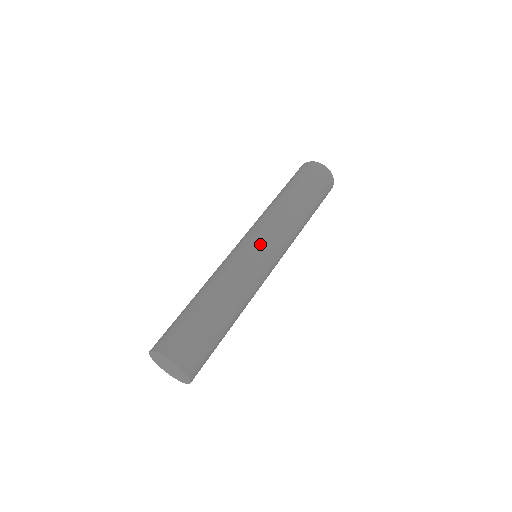
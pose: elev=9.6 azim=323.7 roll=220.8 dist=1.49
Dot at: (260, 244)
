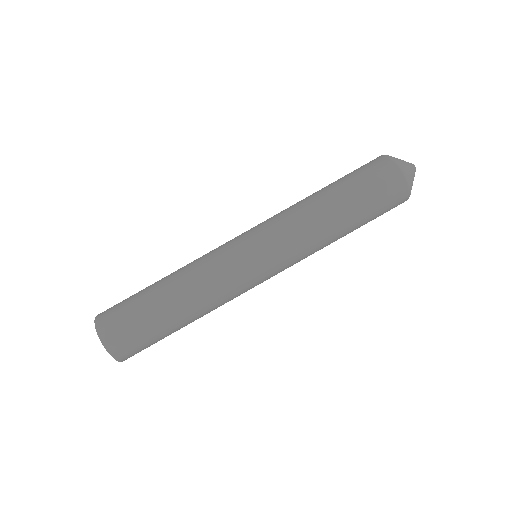
Dot at: (255, 251)
